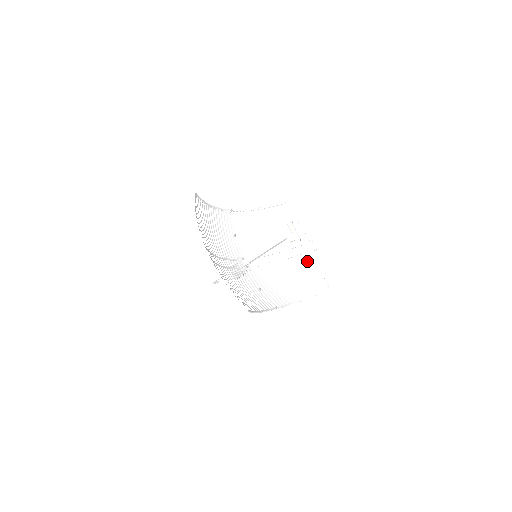
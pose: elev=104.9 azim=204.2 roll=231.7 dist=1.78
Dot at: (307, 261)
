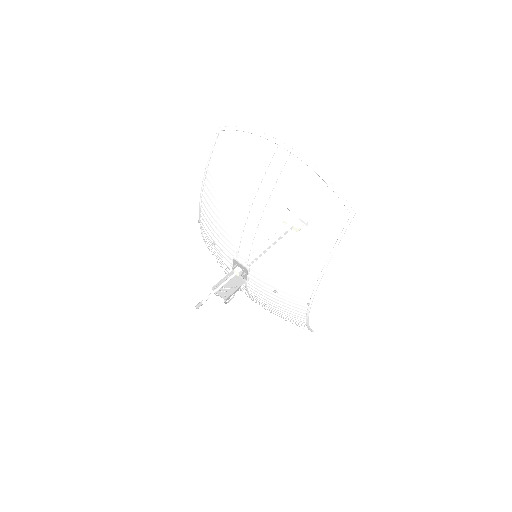
Dot at: occluded
